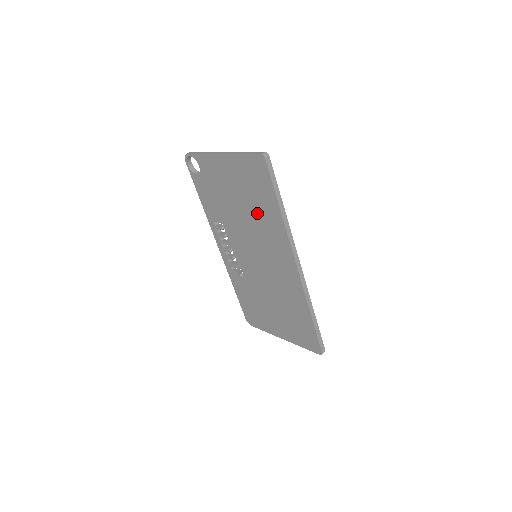
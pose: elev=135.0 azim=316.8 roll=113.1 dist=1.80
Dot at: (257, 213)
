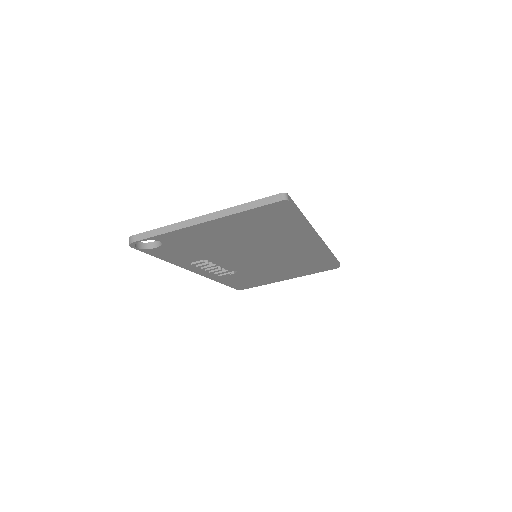
Dot at: (267, 236)
